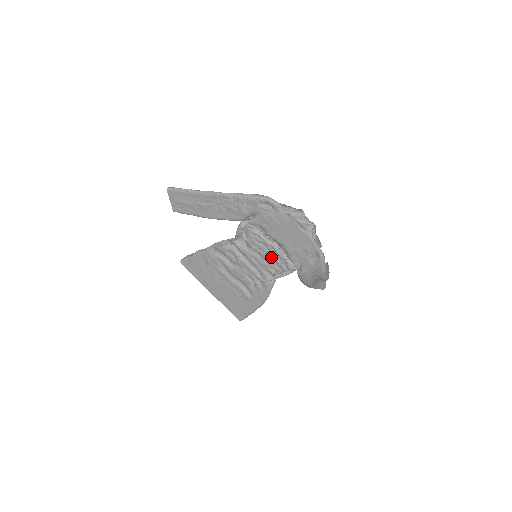
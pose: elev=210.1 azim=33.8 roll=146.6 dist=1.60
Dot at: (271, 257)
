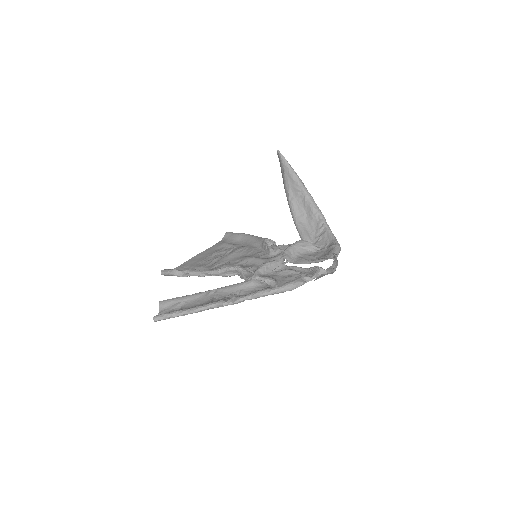
Dot at: occluded
